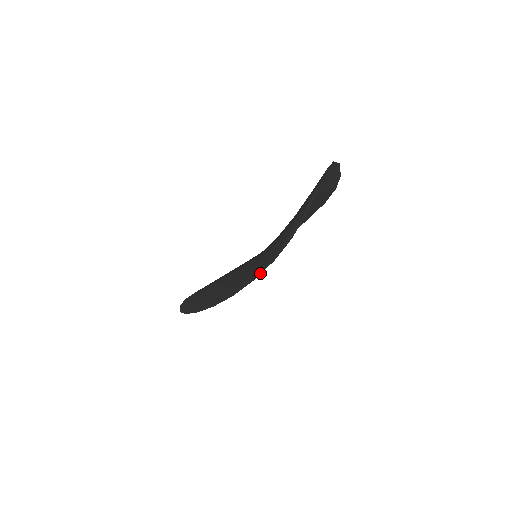
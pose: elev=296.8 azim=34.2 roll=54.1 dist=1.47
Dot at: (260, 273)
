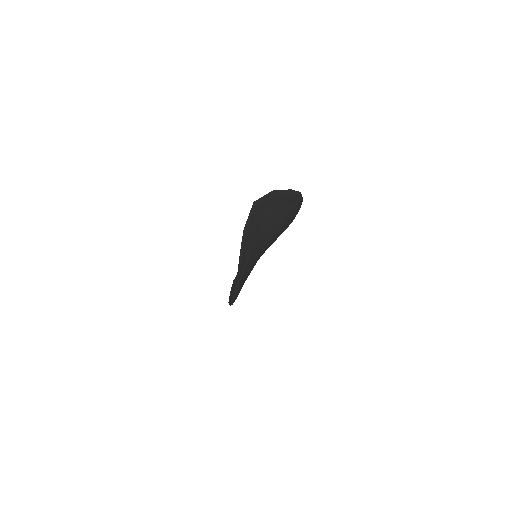
Dot at: (234, 298)
